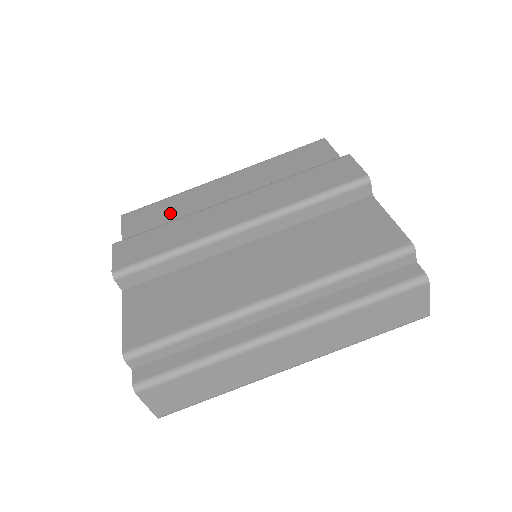
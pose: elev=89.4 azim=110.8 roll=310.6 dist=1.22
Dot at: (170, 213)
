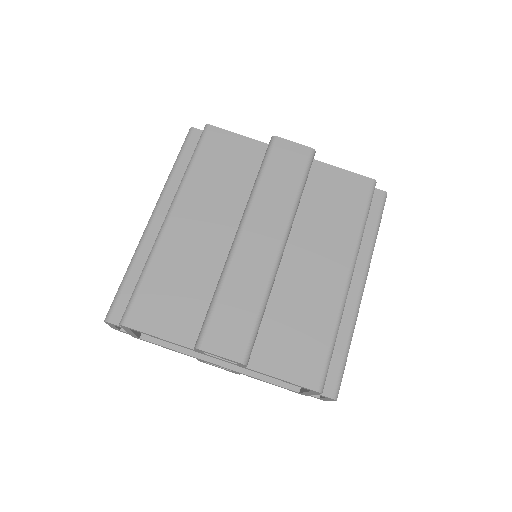
Dot at: (175, 283)
